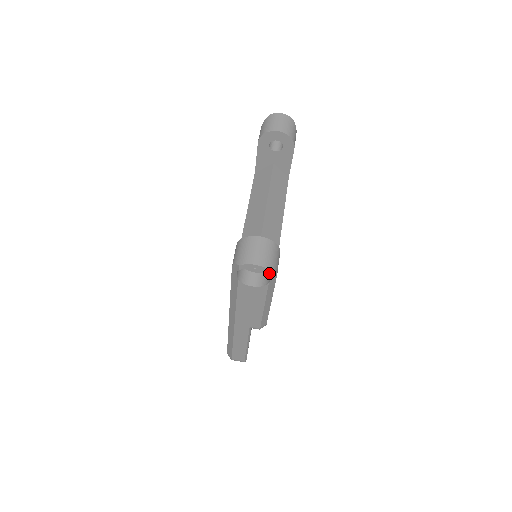
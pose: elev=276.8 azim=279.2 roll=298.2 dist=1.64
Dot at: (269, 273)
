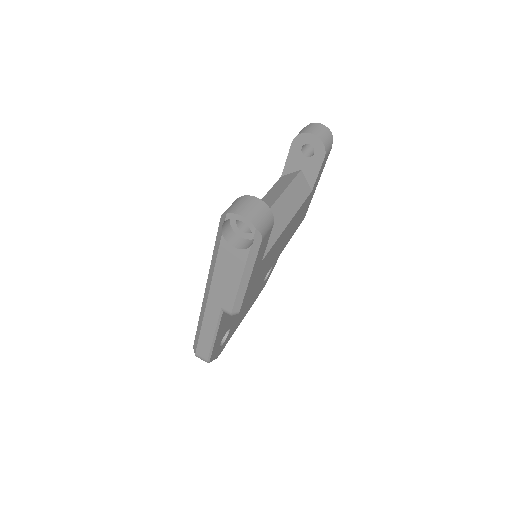
Dot at: (253, 231)
